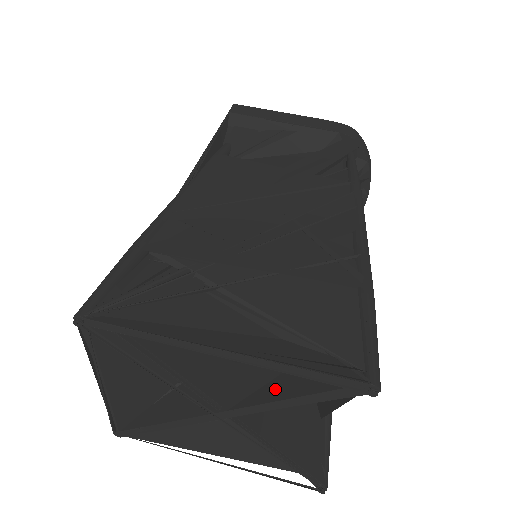
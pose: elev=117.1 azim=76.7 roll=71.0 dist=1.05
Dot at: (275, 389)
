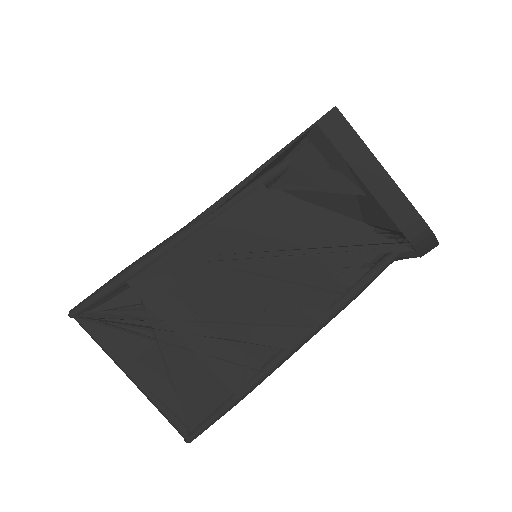
Dot at: occluded
